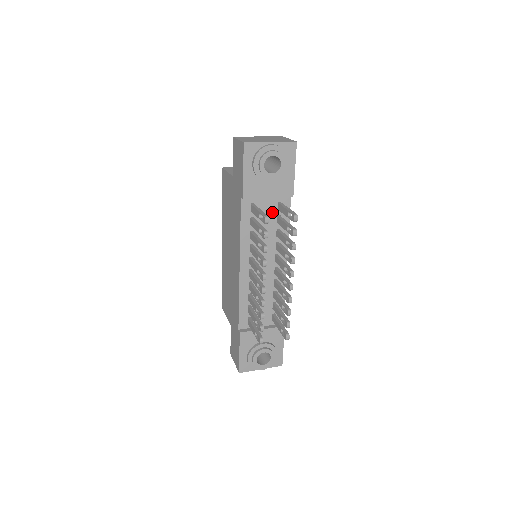
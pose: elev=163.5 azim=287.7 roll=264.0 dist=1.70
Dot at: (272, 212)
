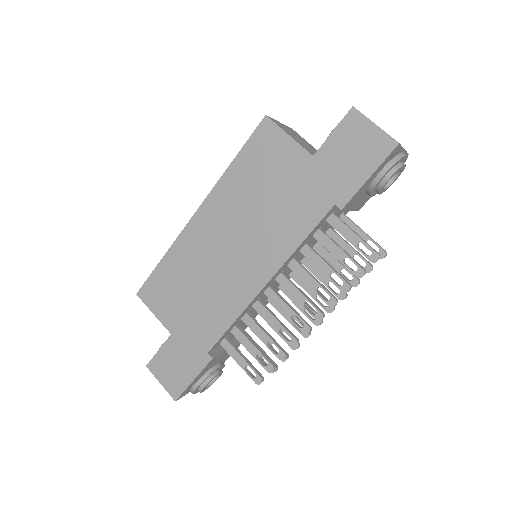
Dot at: occluded
